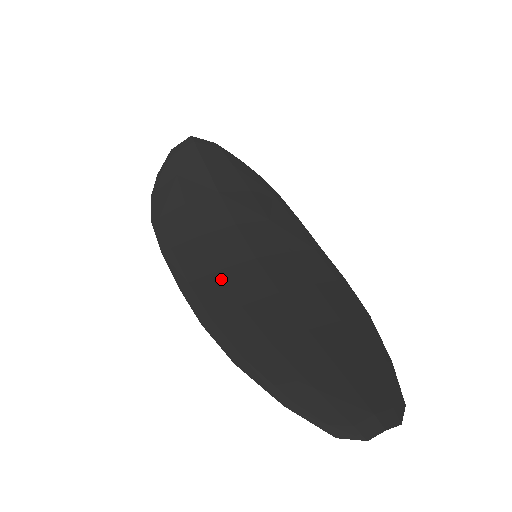
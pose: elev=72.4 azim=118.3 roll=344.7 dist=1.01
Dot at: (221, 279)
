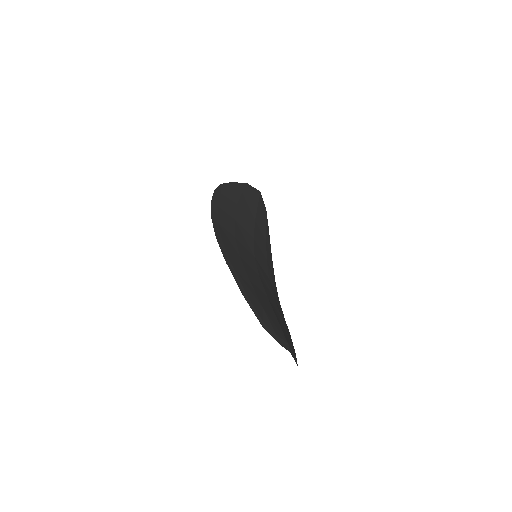
Dot at: (235, 240)
